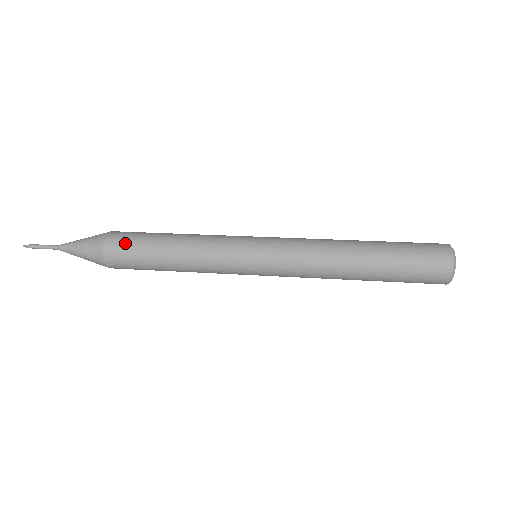
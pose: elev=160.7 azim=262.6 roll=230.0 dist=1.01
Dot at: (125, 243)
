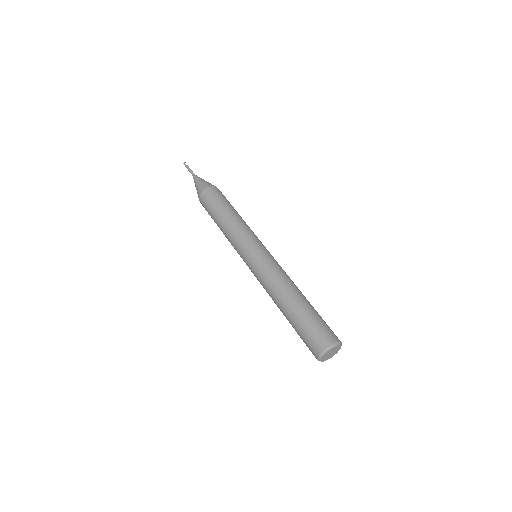
Dot at: (206, 210)
